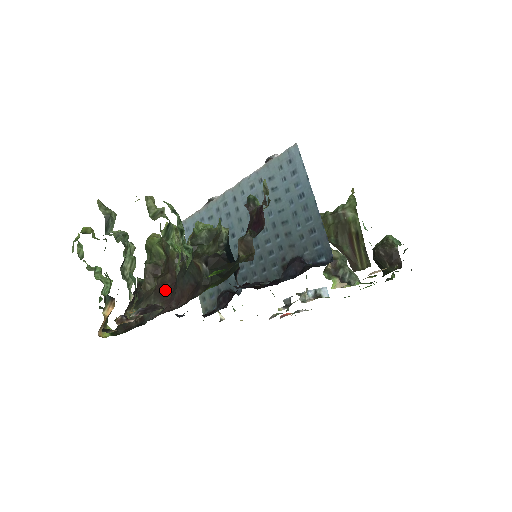
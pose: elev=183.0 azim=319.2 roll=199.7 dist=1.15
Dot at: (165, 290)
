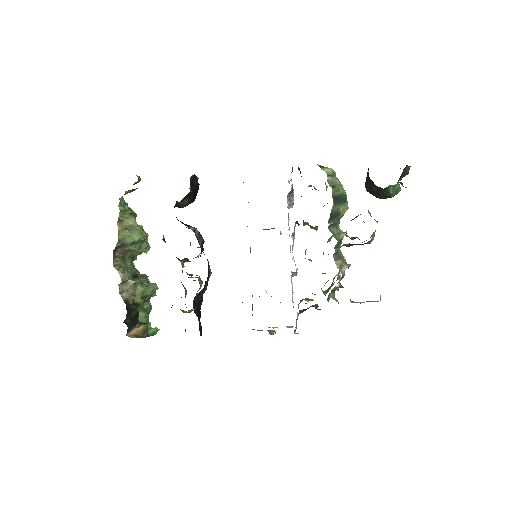
Dot at: occluded
